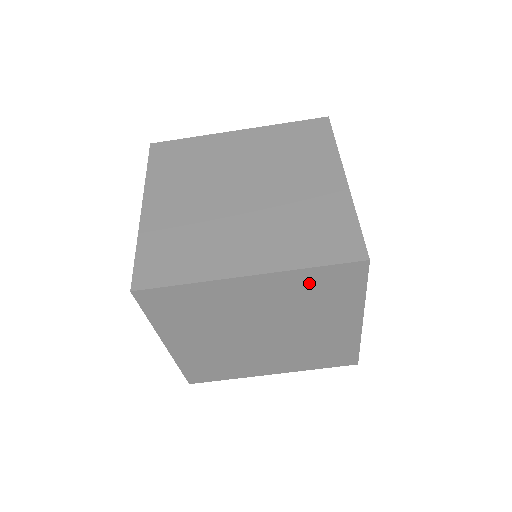
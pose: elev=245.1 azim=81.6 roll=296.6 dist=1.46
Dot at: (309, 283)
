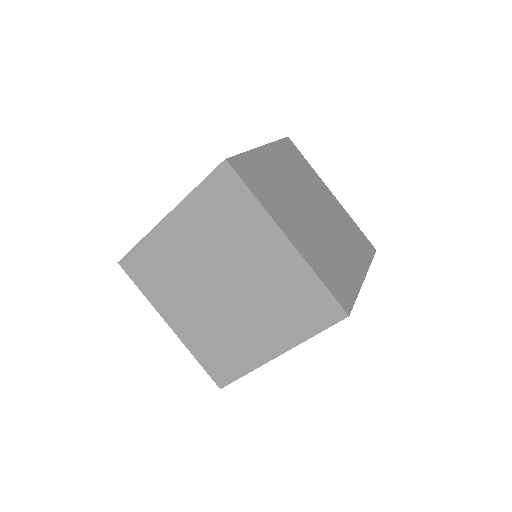
Dot at: (302, 288)
